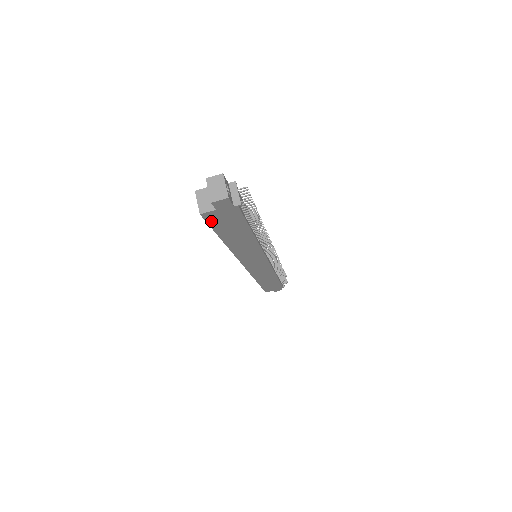
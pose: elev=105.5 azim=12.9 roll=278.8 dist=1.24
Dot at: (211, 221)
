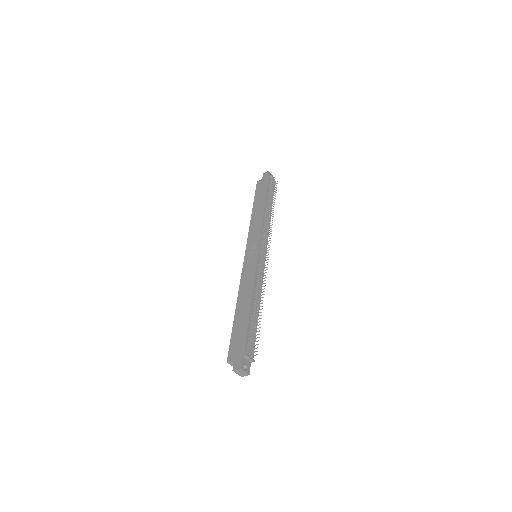
Dot at: occluded
